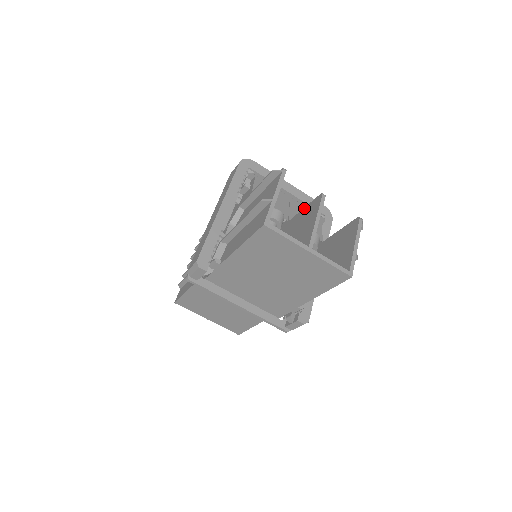
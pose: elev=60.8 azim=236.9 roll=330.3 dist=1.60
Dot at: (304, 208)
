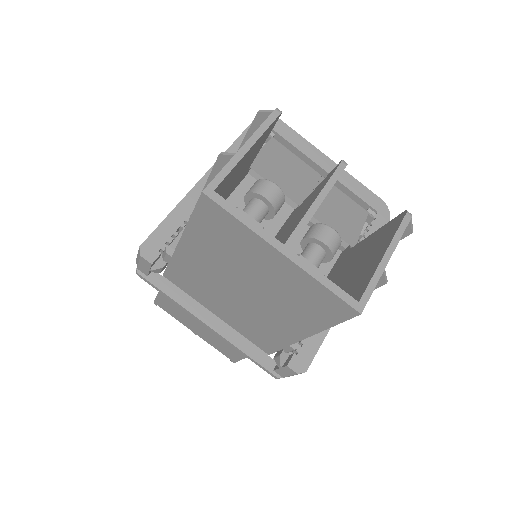
Dot at: (317, 186)
